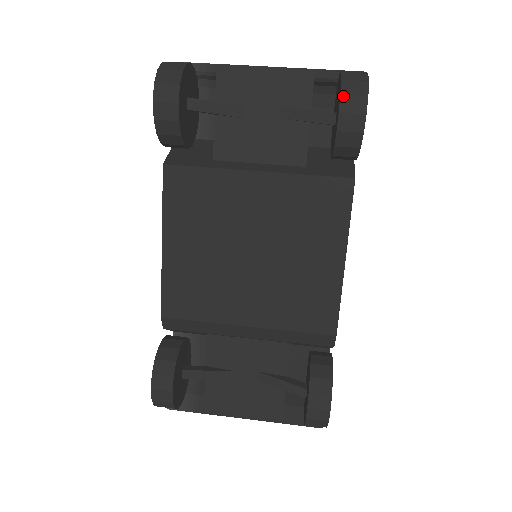
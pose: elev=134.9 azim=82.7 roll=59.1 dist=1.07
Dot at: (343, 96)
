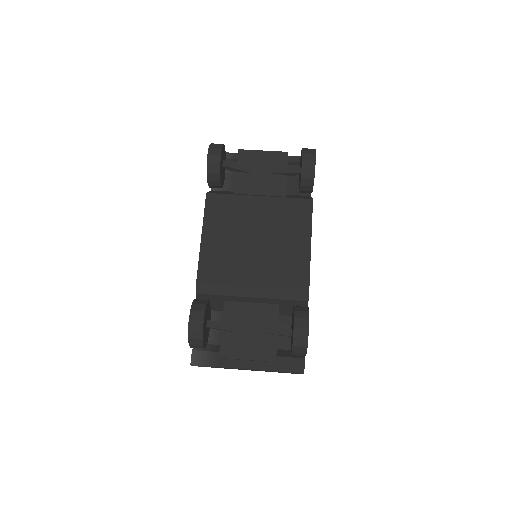
Dot at: (304, 154)
